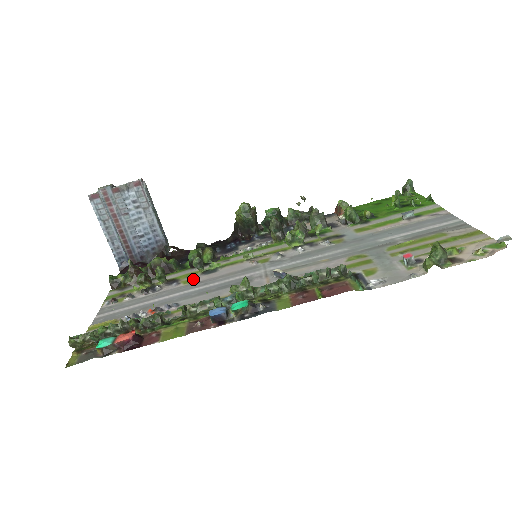
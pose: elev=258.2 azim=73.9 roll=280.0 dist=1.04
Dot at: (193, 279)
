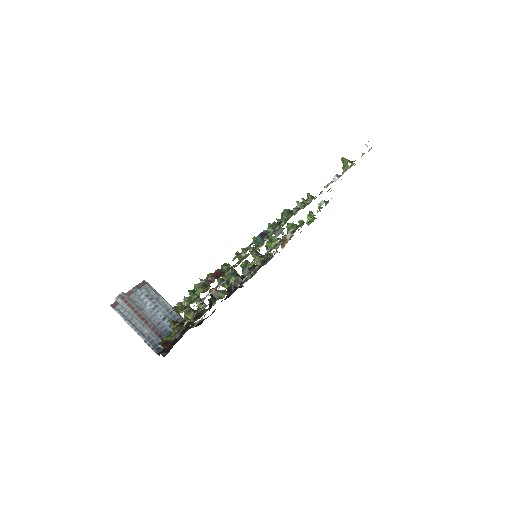
Dot at: (225, 289)
